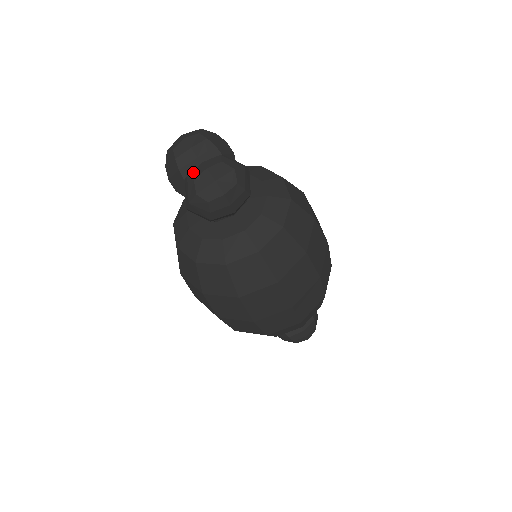
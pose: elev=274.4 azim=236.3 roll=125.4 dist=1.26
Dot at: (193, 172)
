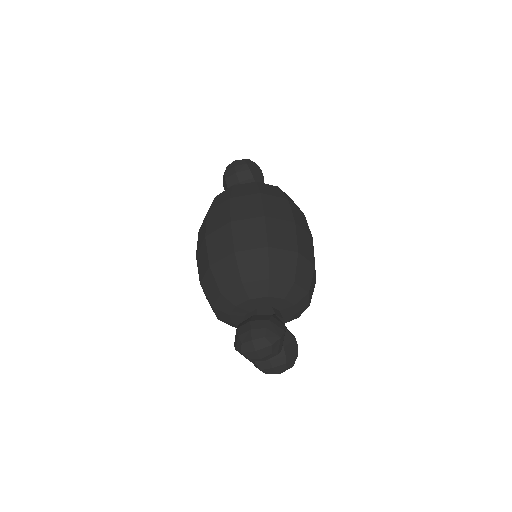
Dot at: (265, 370)
